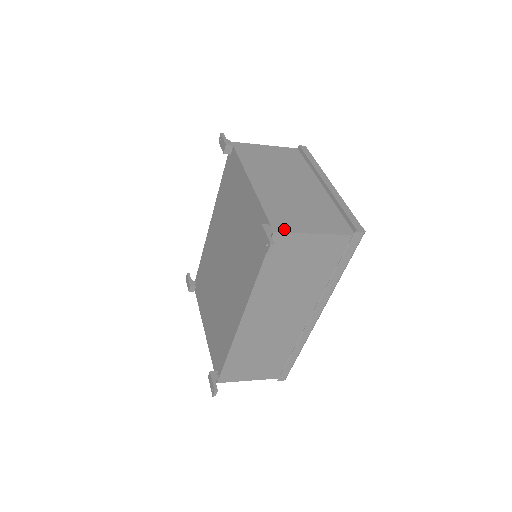
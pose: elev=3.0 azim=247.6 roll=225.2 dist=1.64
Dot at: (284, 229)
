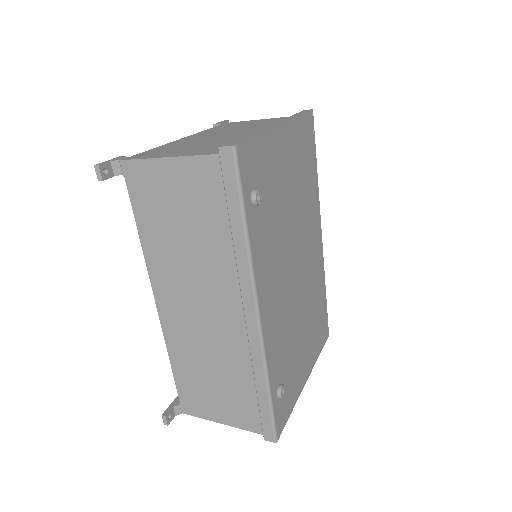
Dot at: (137, 157)
